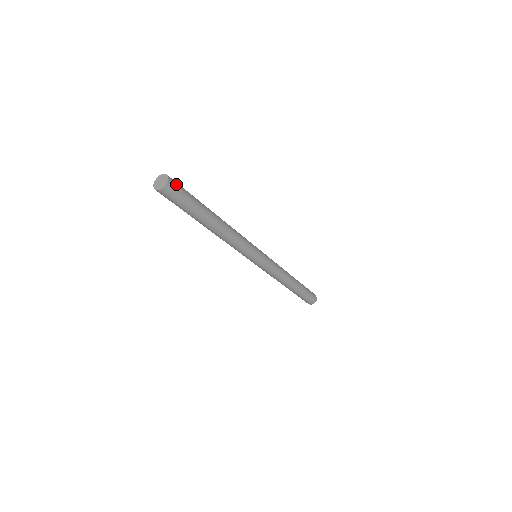
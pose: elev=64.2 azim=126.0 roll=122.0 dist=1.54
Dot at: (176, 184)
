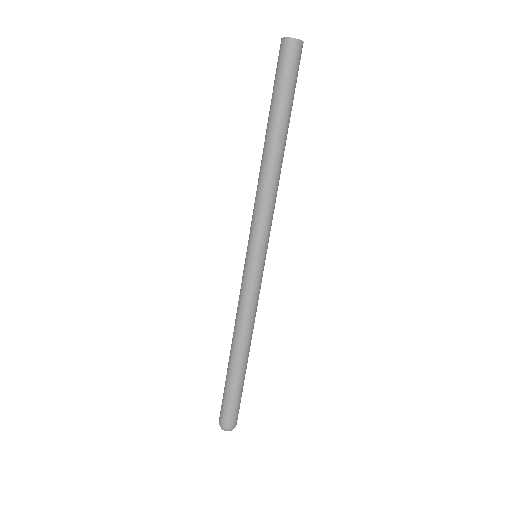
Dot at: (300, 58)
